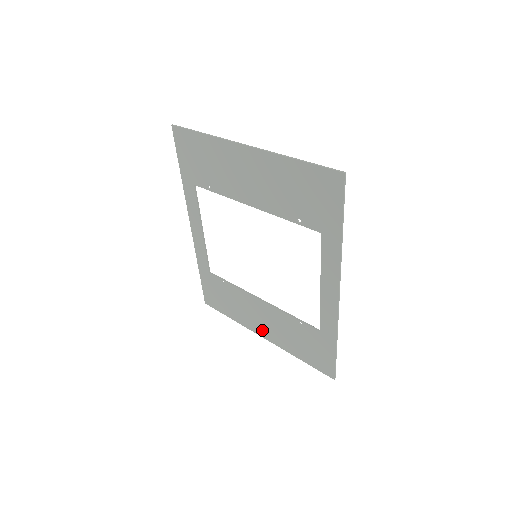
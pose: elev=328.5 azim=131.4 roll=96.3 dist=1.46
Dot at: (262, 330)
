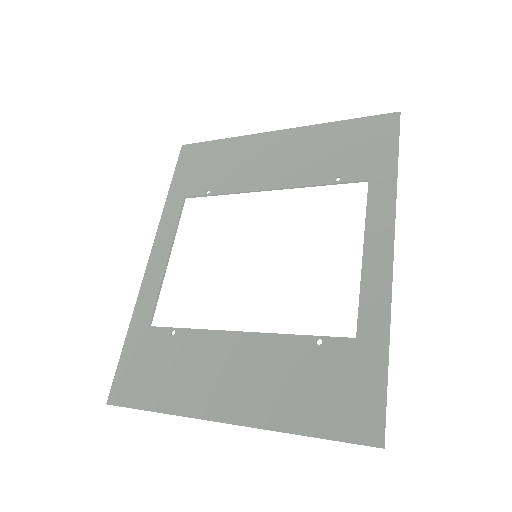
Dot at: (228, 403)
